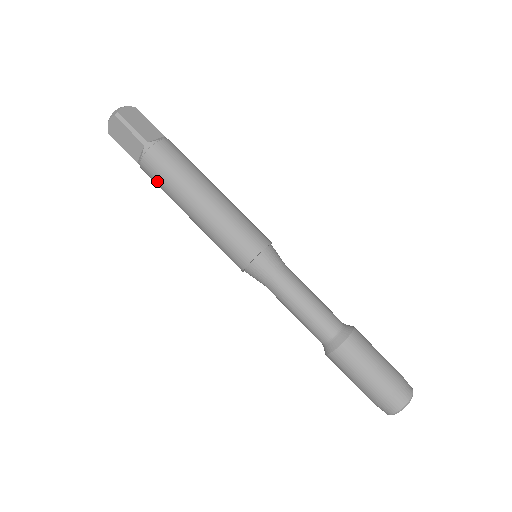
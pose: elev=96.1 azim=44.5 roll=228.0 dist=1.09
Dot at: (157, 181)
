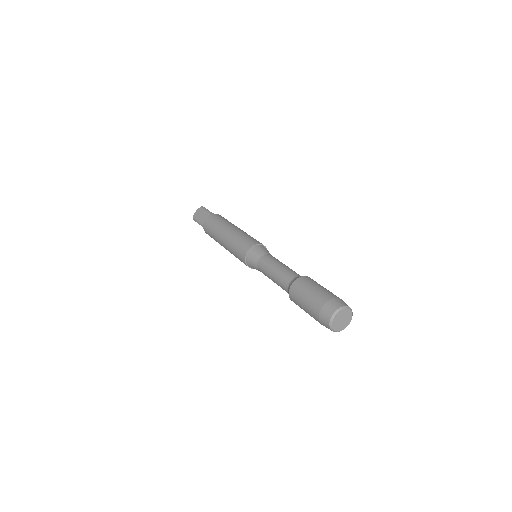
Dot at: (211, 226)
